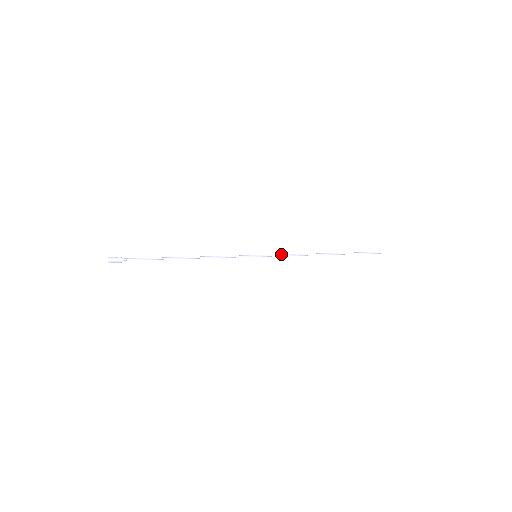
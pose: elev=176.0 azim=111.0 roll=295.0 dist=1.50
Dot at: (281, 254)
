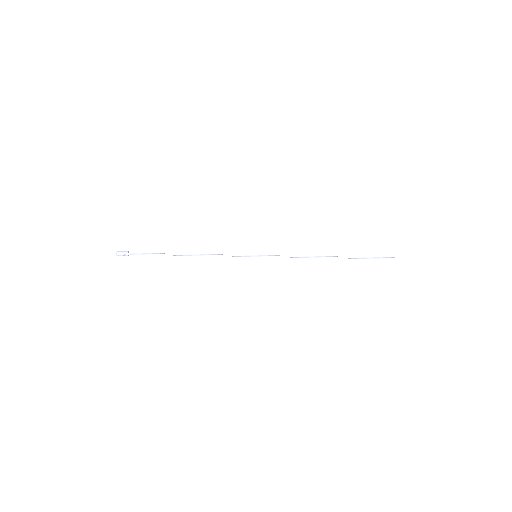
Dot at: (282, 256)
